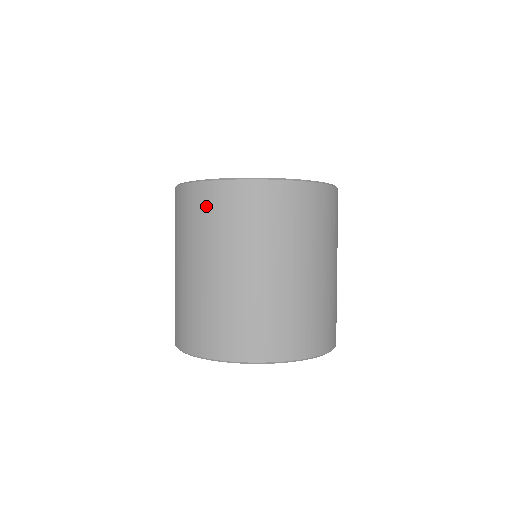
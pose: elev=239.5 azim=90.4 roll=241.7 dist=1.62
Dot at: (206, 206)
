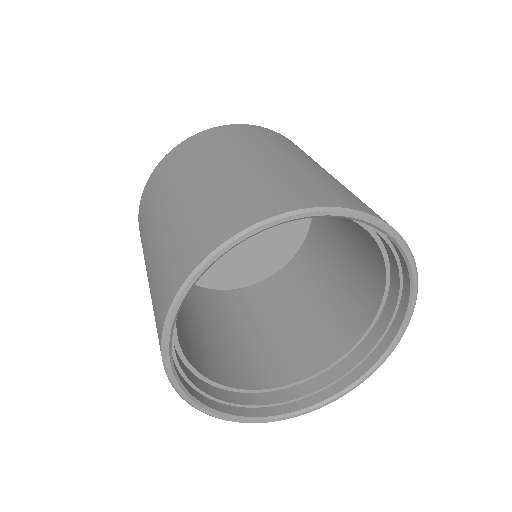
Dot at: (140, 234)
